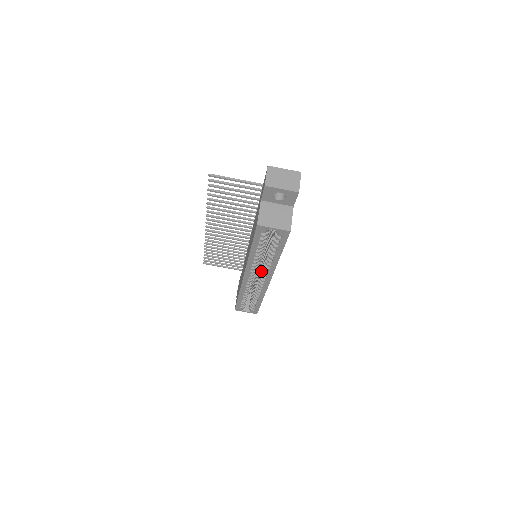
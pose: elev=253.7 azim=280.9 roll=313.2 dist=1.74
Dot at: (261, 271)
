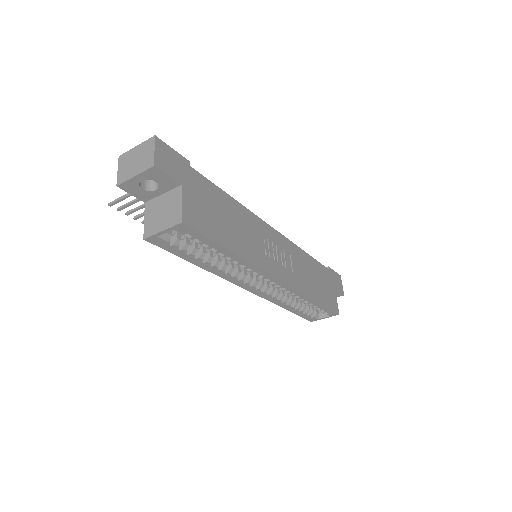
Dot at: occluded
